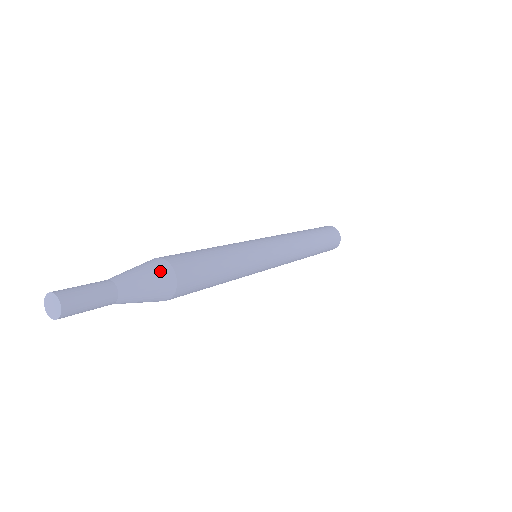
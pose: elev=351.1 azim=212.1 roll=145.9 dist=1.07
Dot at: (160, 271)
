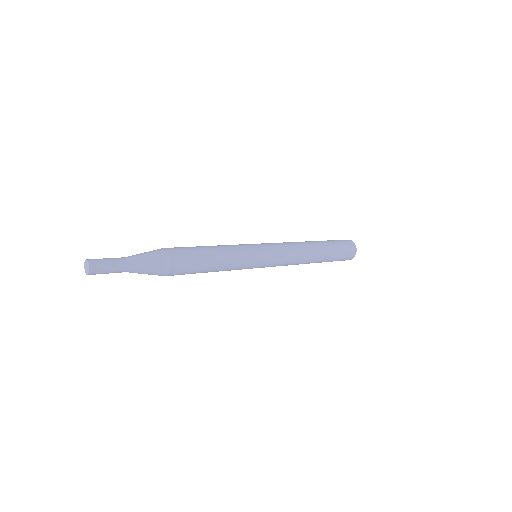
Dot at: (160, 257)
